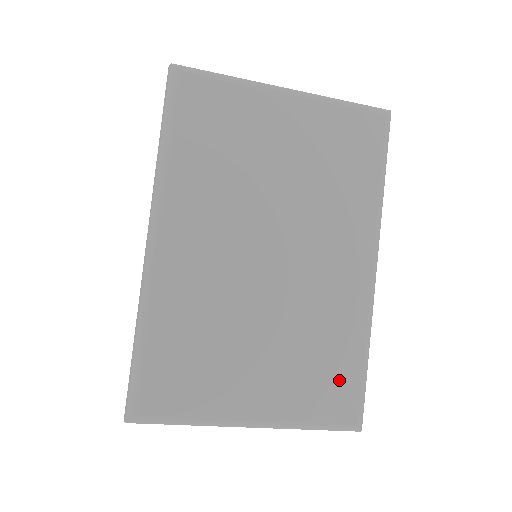
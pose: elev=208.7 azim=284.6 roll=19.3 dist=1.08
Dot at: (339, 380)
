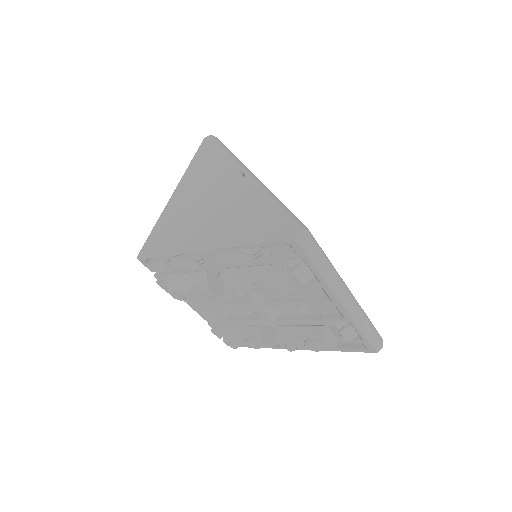
Dot at: occluded
